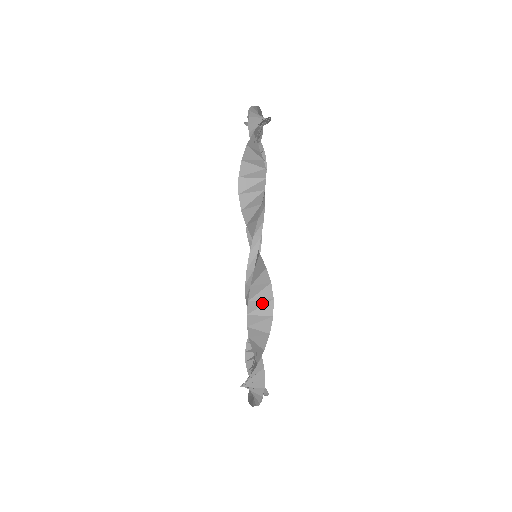
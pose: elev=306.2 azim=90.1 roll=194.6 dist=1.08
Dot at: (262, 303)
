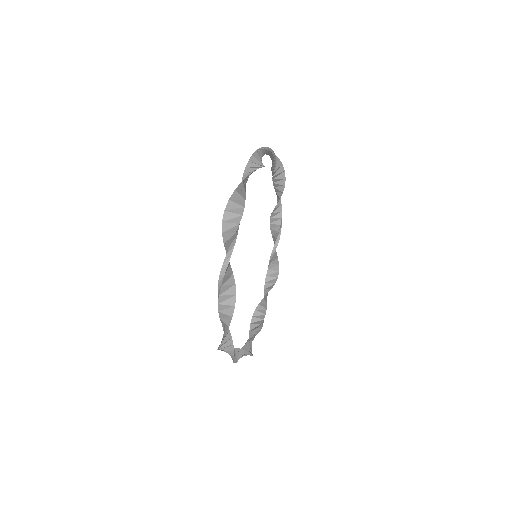
Dot at: (256, 166)
